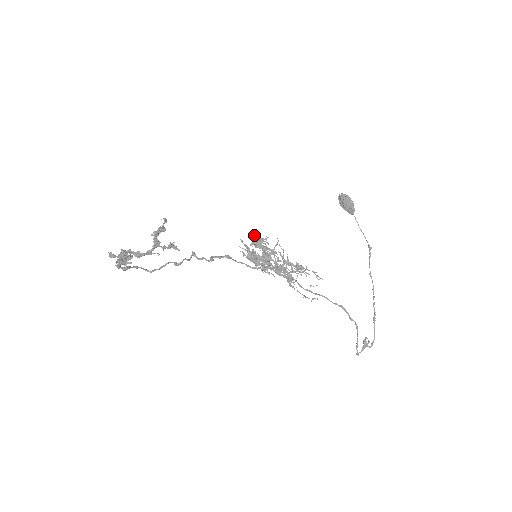
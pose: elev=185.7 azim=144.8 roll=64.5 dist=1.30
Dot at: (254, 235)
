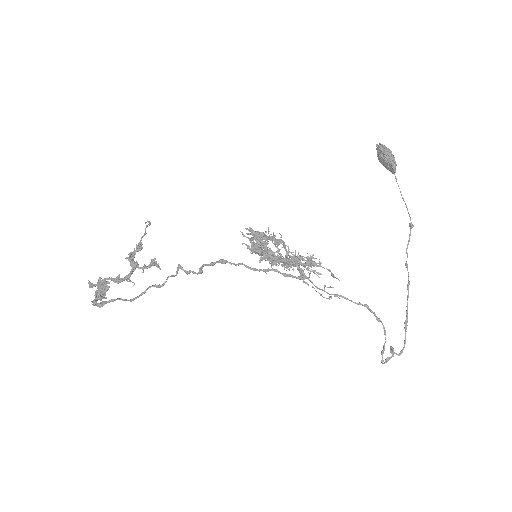
Dot at: (252, 231)
